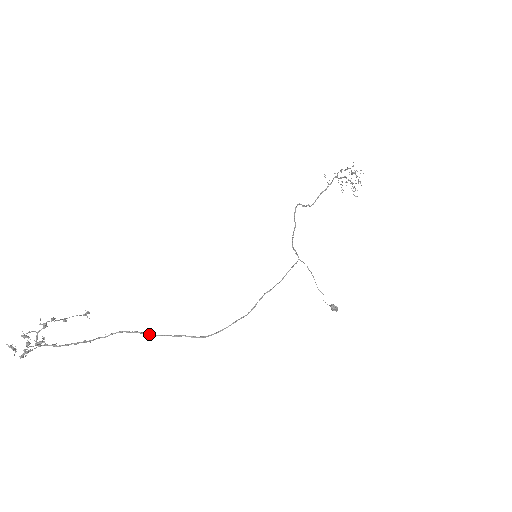
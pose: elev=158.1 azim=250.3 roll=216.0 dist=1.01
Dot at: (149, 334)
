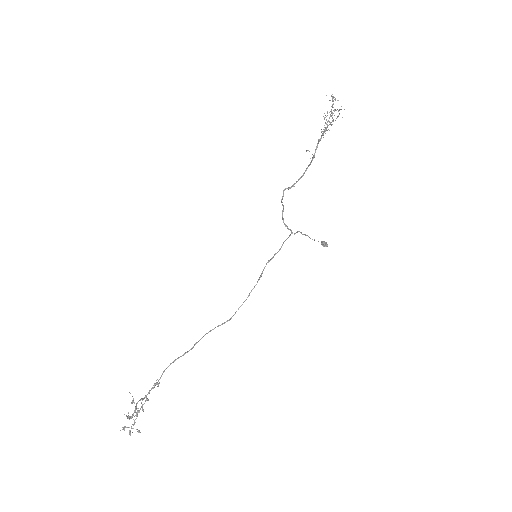
Dot at: occluded
